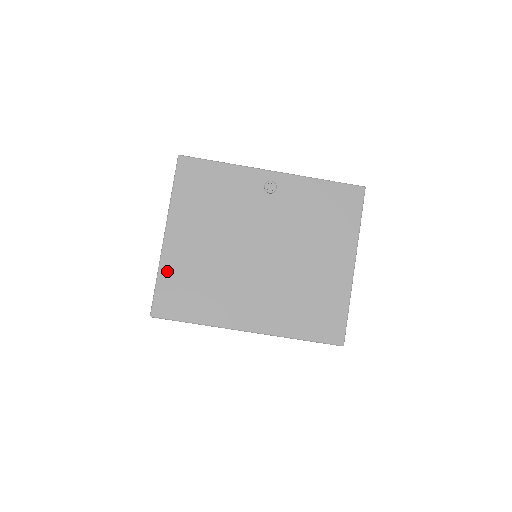
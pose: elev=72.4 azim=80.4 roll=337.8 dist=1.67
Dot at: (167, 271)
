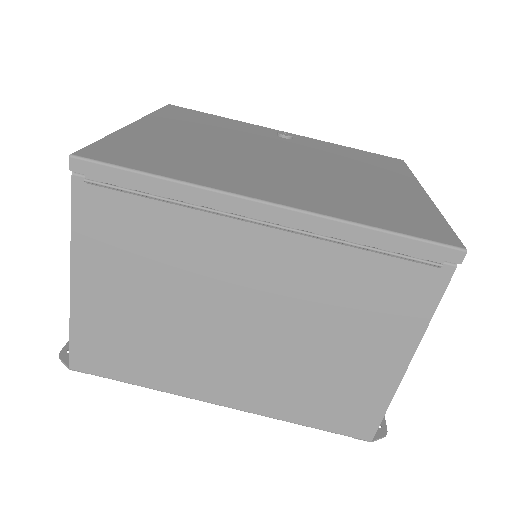
Dot at: (124, 137)
